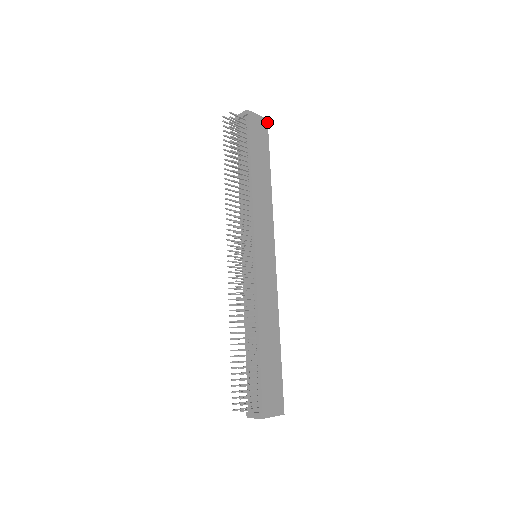
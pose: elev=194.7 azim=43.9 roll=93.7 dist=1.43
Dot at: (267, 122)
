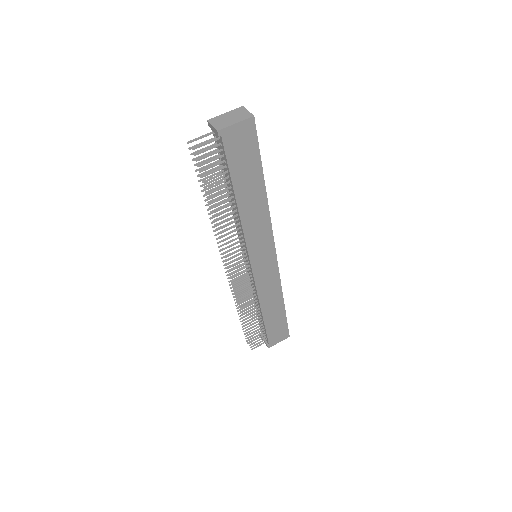
Dot at: (254, 121)
